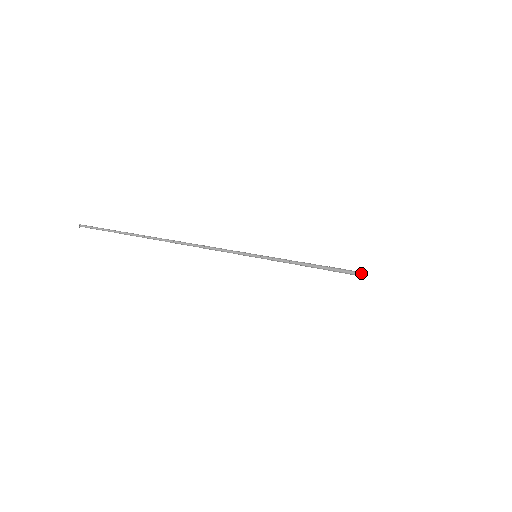
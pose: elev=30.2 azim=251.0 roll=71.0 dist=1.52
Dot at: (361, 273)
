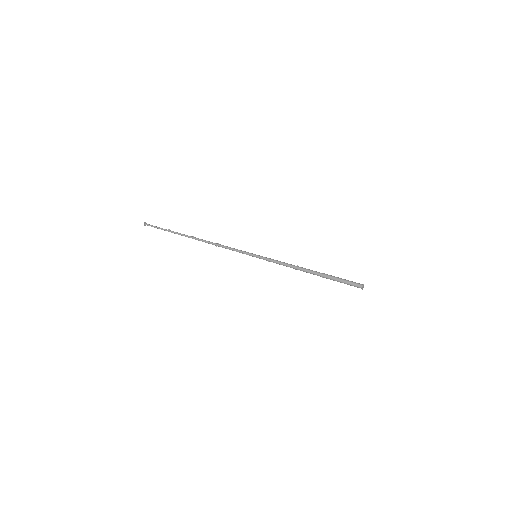
Dot at: (356, 286)
